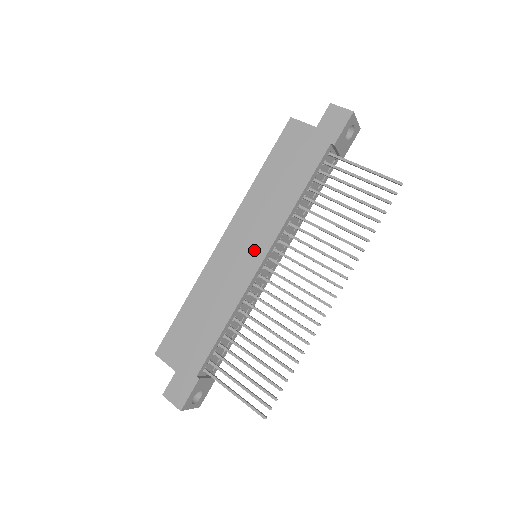
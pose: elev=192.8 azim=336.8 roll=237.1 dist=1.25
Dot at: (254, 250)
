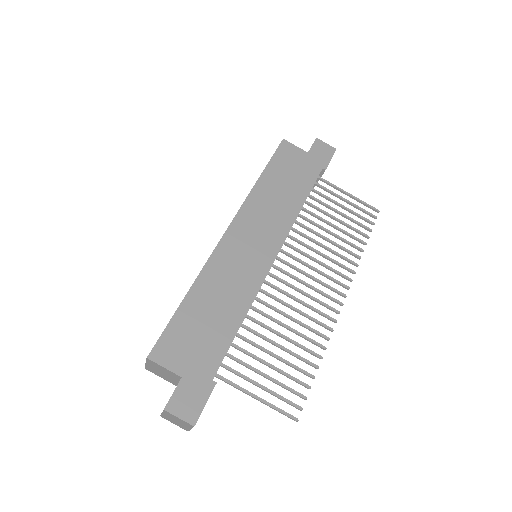
Dot at: (265, 246)
